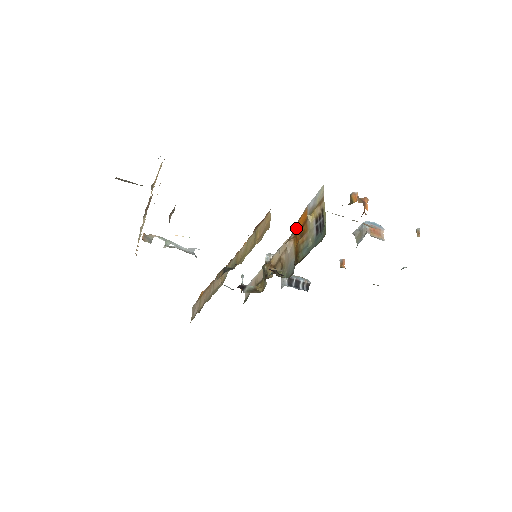
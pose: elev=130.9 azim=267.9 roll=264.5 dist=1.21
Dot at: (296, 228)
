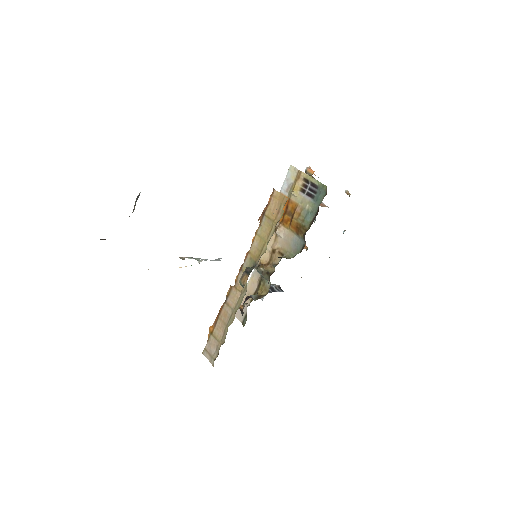
Dot at: occluded
